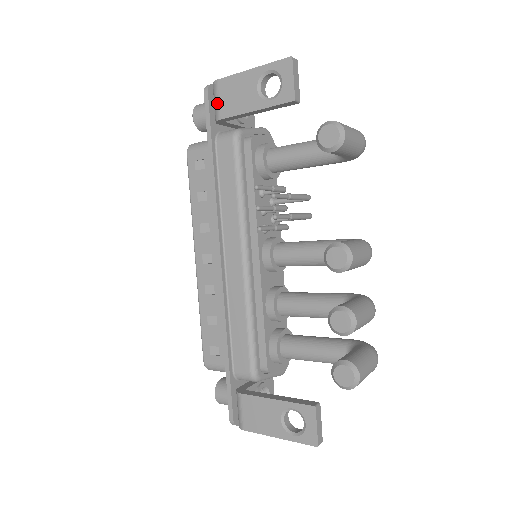
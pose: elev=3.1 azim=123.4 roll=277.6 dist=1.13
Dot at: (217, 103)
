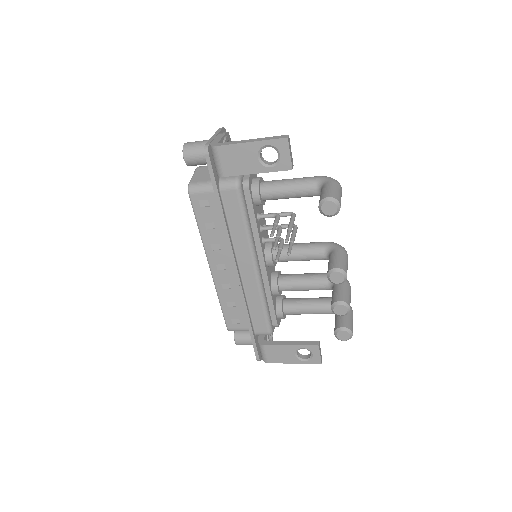
Dot at: (220, 164)
